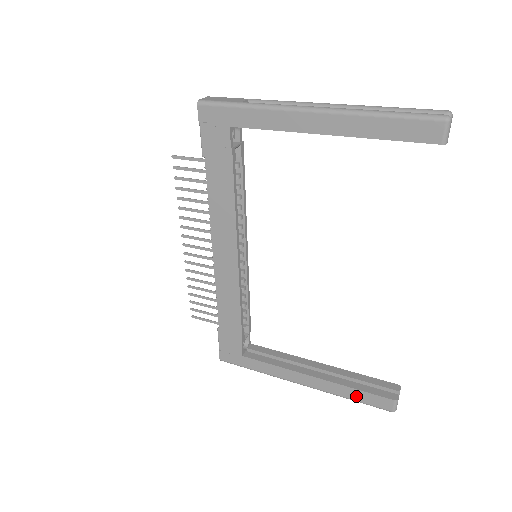
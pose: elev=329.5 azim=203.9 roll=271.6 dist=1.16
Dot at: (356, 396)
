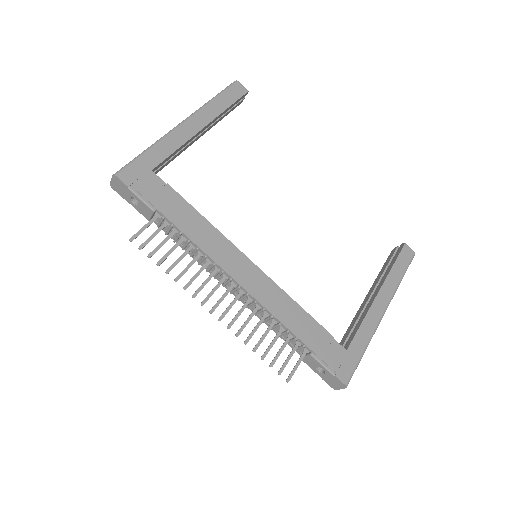
Dot at: (400, 270)
